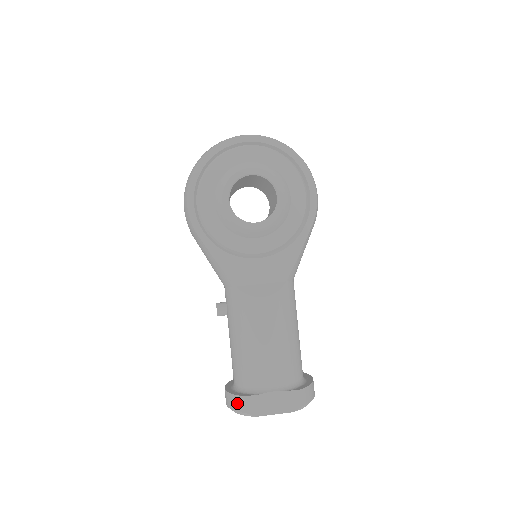
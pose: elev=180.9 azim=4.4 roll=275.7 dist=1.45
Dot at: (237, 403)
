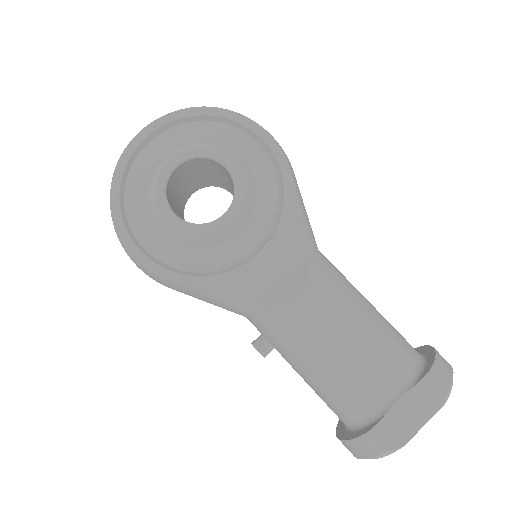
Dot at: (366, 447)
